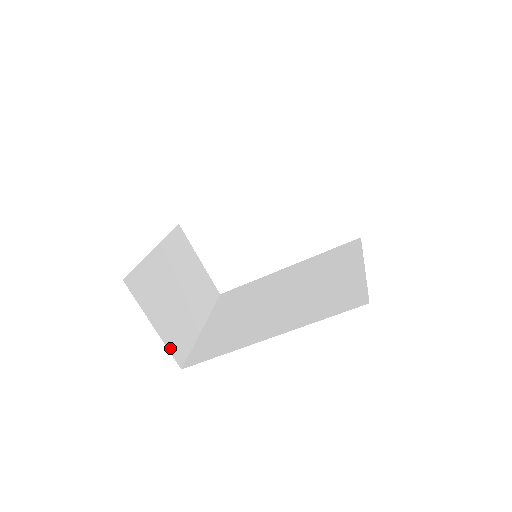
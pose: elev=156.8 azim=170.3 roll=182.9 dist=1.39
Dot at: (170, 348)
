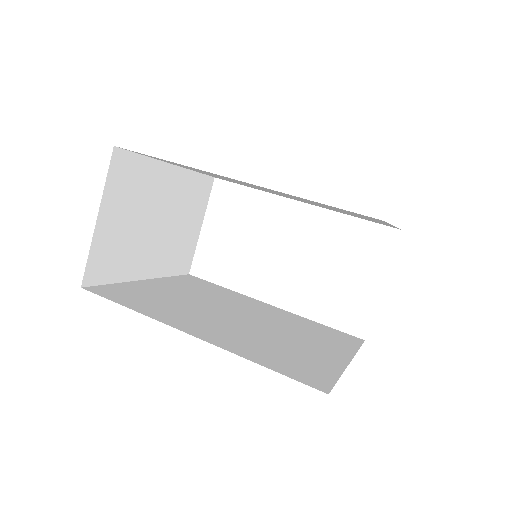
Dot at: (92, 257)
